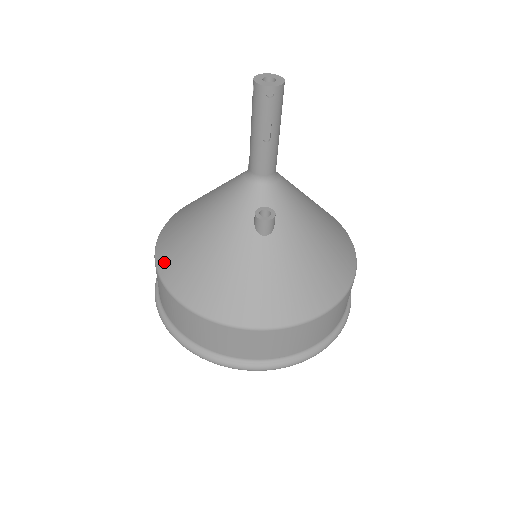
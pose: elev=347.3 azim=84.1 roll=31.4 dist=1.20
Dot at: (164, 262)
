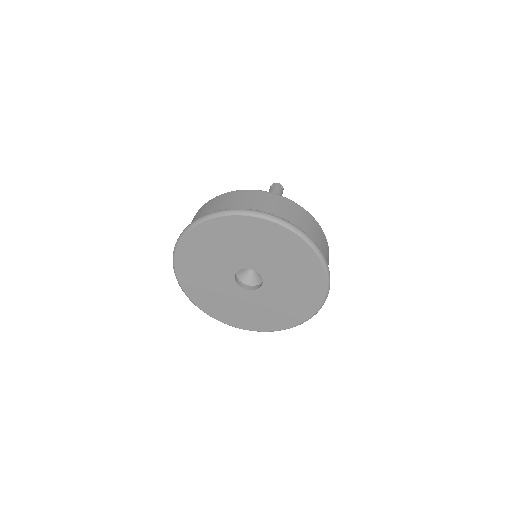
Dot at: occluded
